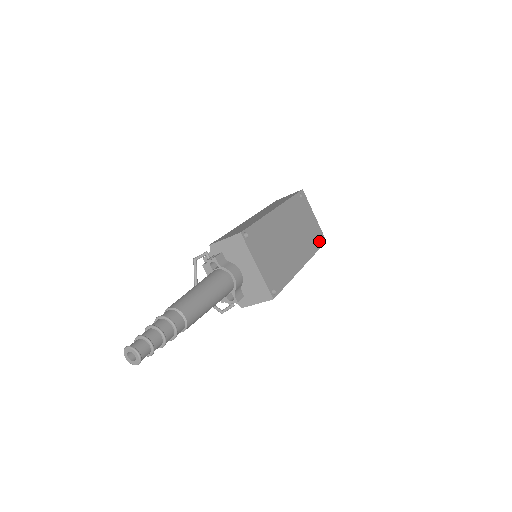
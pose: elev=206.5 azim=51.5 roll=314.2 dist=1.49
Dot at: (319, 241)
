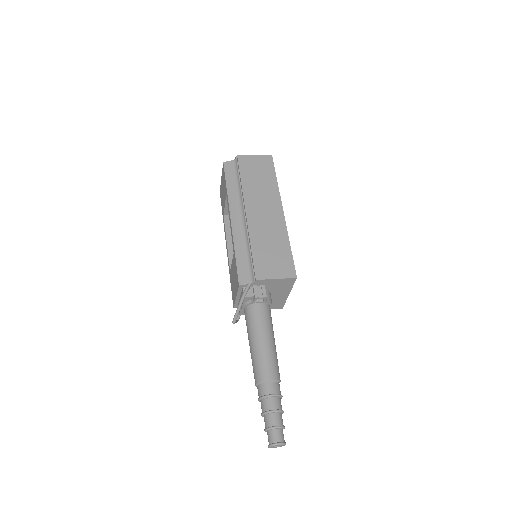
Dot at: occluded
